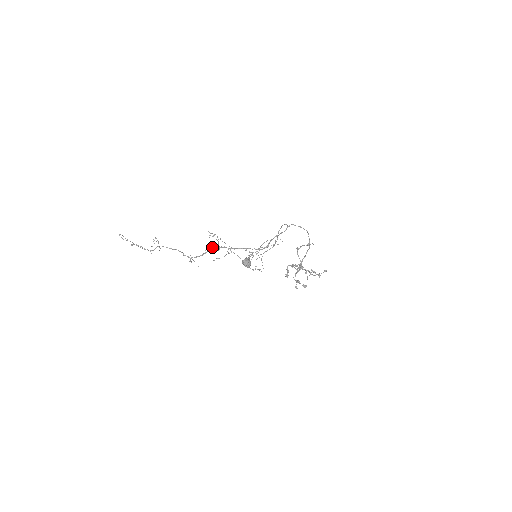
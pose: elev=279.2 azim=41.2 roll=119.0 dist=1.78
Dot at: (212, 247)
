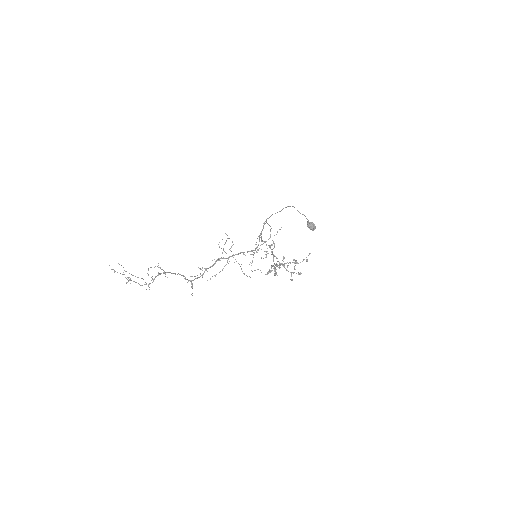
Dot at: occluded
